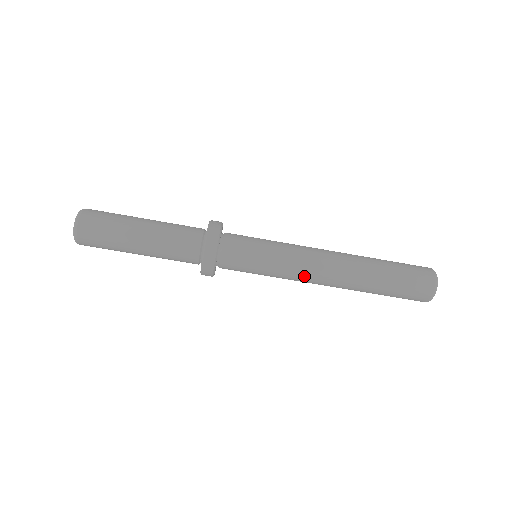
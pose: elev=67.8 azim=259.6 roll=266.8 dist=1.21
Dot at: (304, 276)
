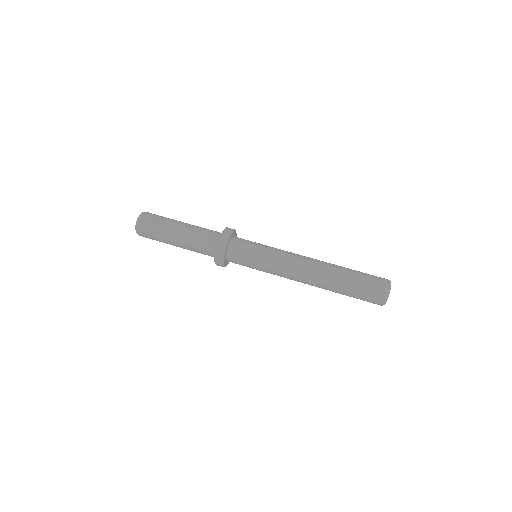
Dot at: (289, 265)
